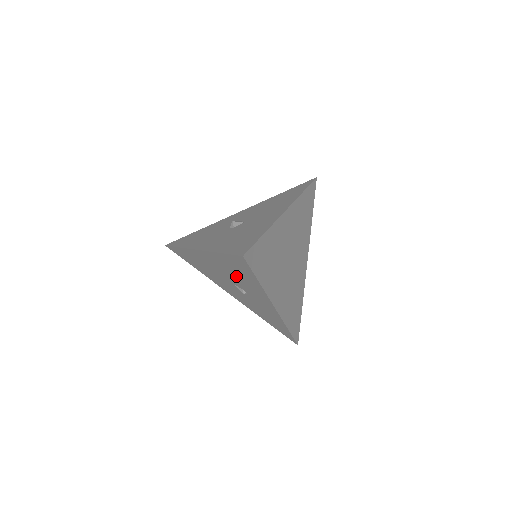
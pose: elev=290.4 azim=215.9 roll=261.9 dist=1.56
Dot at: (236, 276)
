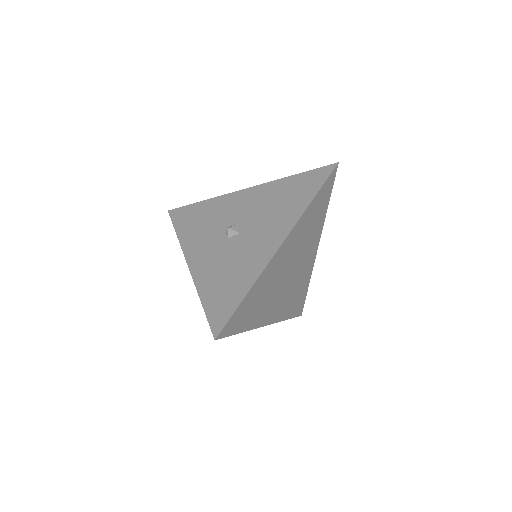
Dot at: occluded
